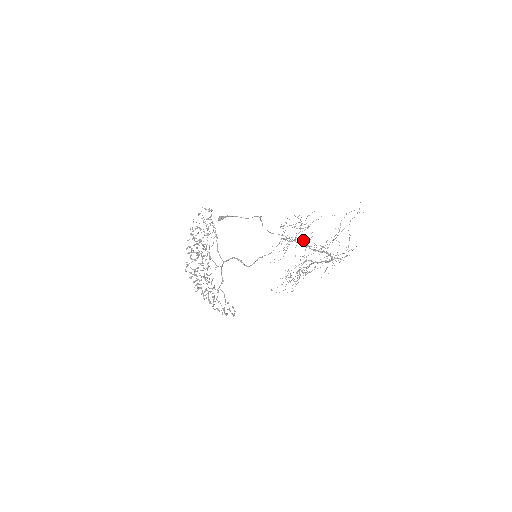
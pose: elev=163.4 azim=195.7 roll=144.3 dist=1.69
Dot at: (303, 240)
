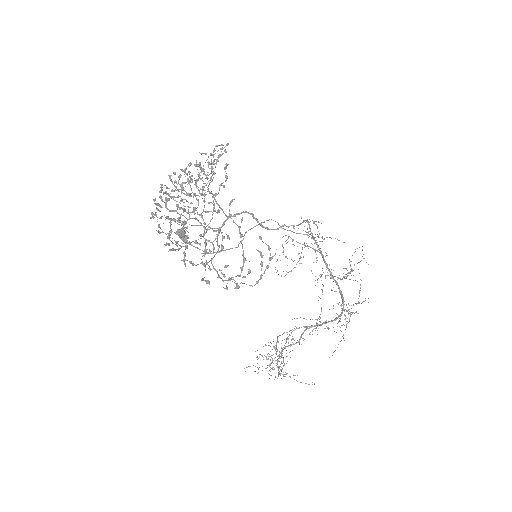
Dot at: (319, 252)
